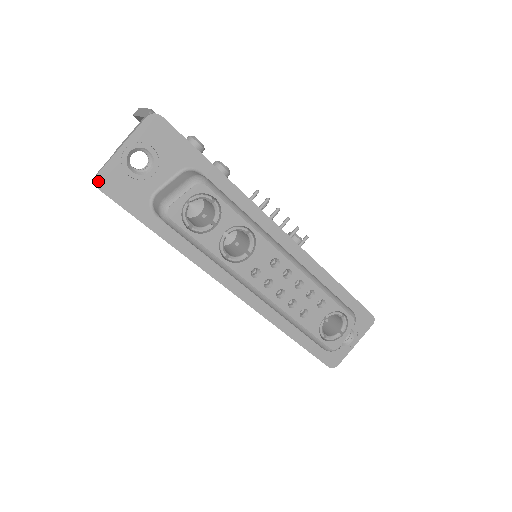
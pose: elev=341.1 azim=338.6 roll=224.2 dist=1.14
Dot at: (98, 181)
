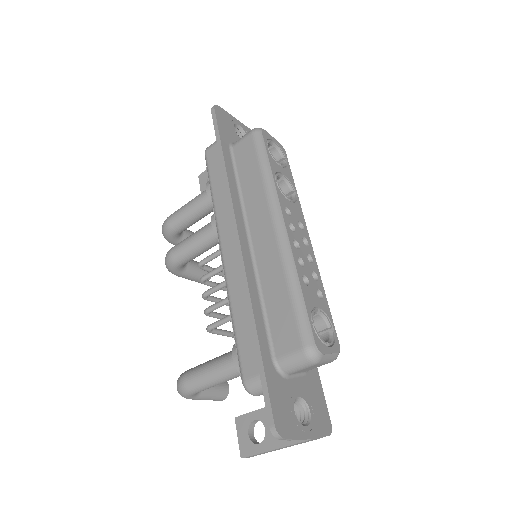
Dot at: (217, 107)
